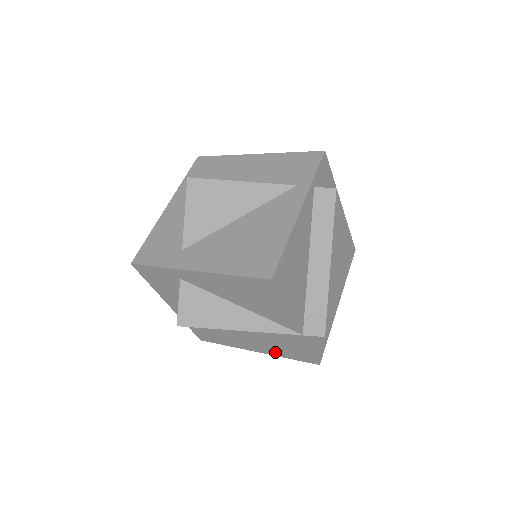
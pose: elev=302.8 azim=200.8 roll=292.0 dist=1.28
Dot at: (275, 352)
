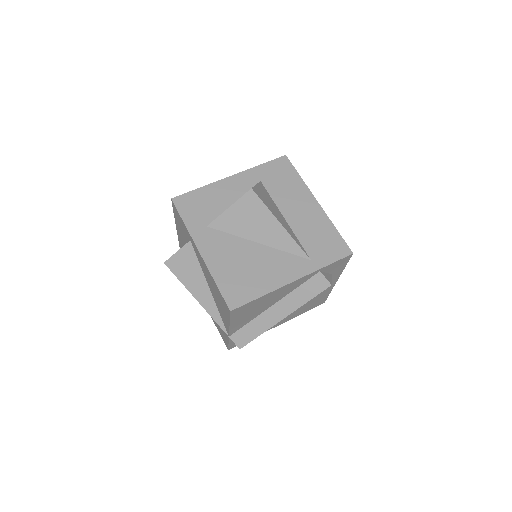
Dot at: occluded
